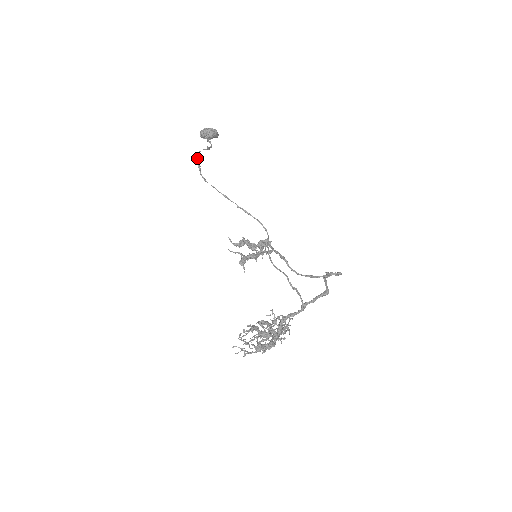
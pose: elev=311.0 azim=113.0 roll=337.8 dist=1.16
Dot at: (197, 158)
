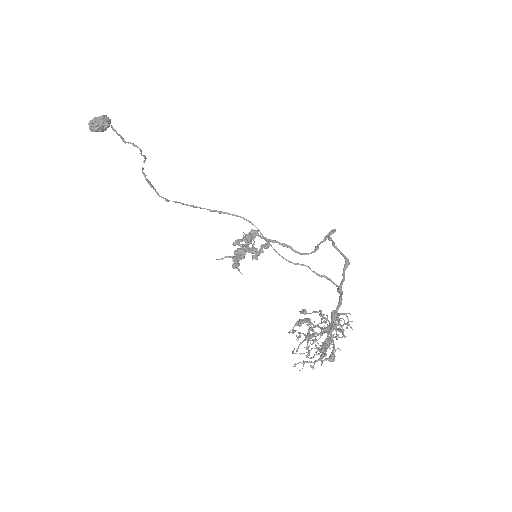
Dot at: (145, 178)
